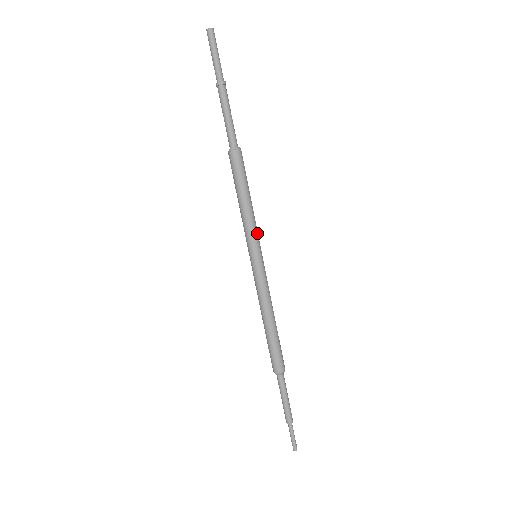
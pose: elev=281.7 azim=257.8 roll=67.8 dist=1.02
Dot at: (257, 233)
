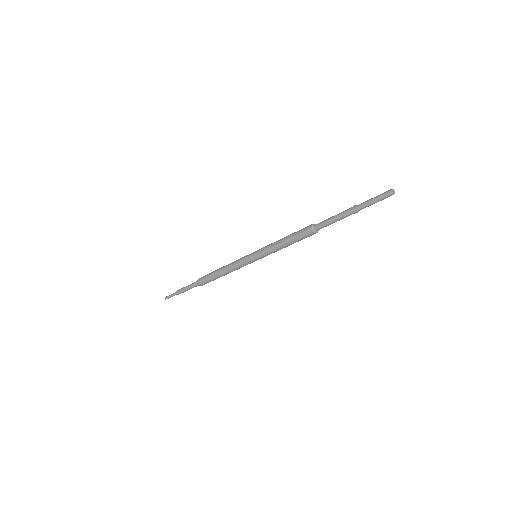
Dot at: occluded
